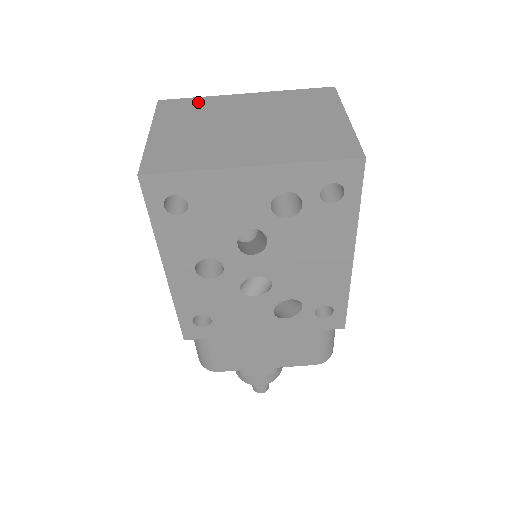
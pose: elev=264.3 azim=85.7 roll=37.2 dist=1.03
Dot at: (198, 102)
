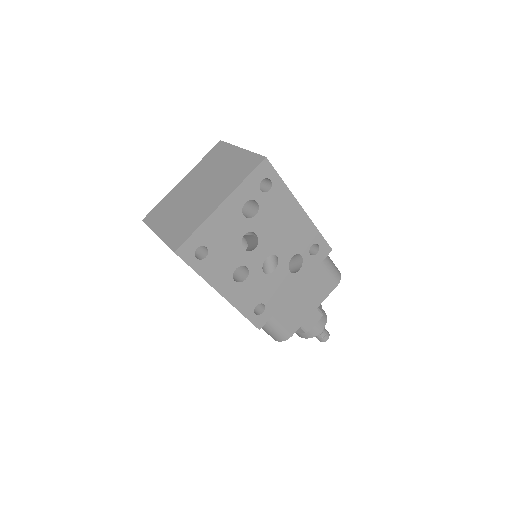
Dot at: (163, 204)
